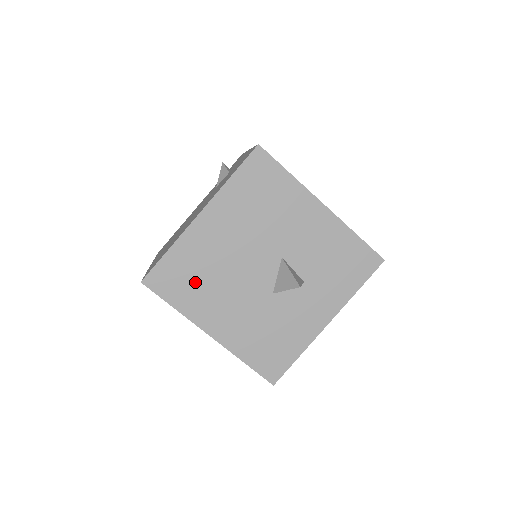
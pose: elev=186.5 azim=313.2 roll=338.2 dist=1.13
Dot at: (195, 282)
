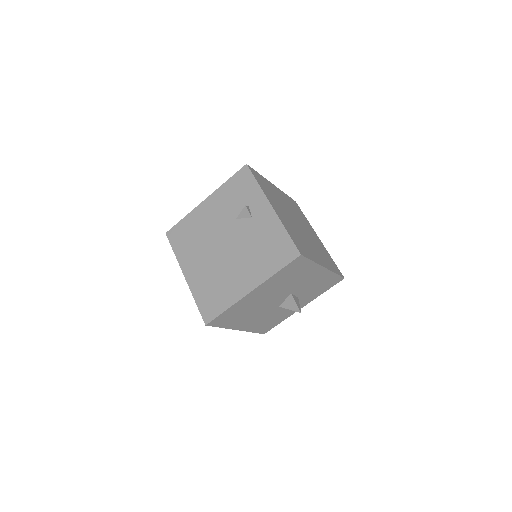
Dot at: (238, 316)
